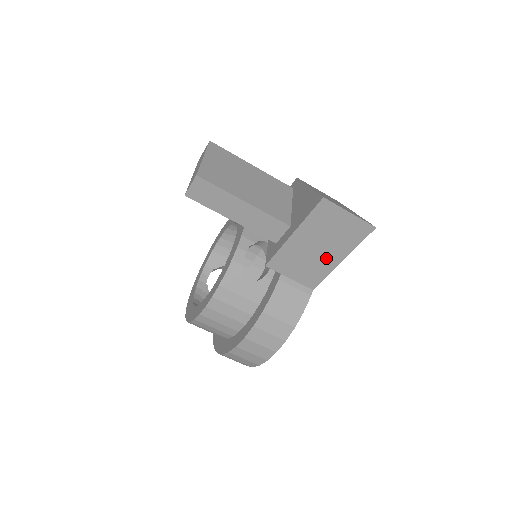
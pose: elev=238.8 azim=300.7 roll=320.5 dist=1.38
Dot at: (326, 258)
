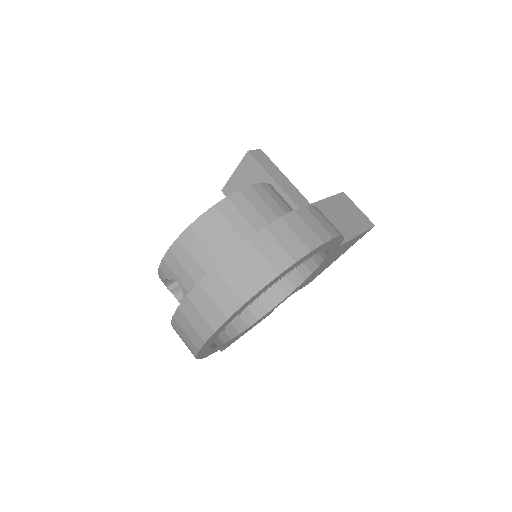
Dot at: (347, 227)
